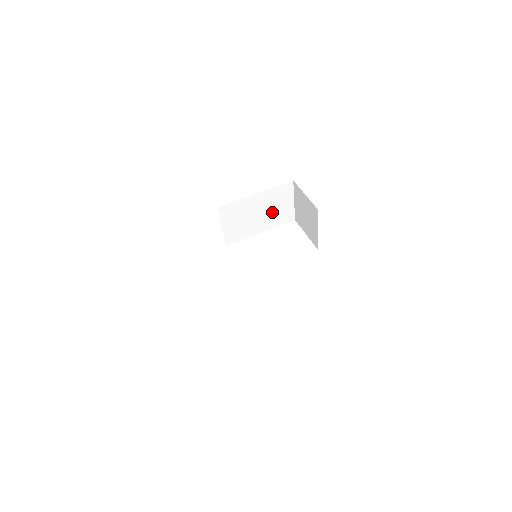
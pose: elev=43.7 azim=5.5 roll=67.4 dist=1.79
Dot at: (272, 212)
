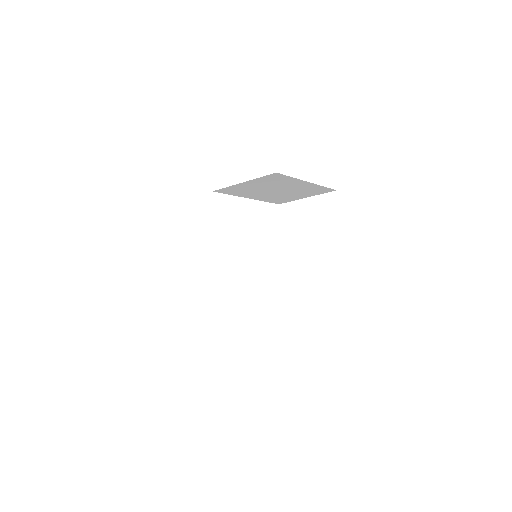
Dot at: (284, 194)
